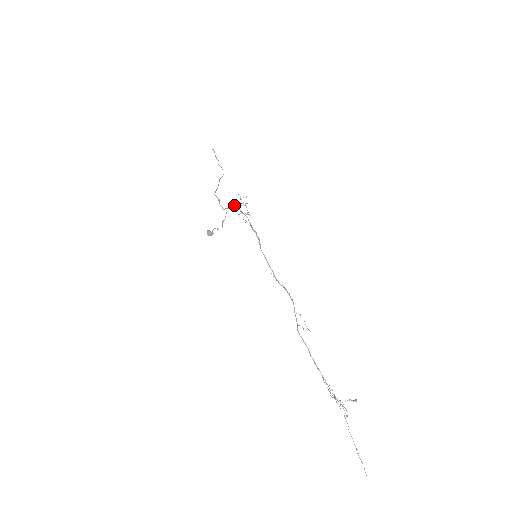
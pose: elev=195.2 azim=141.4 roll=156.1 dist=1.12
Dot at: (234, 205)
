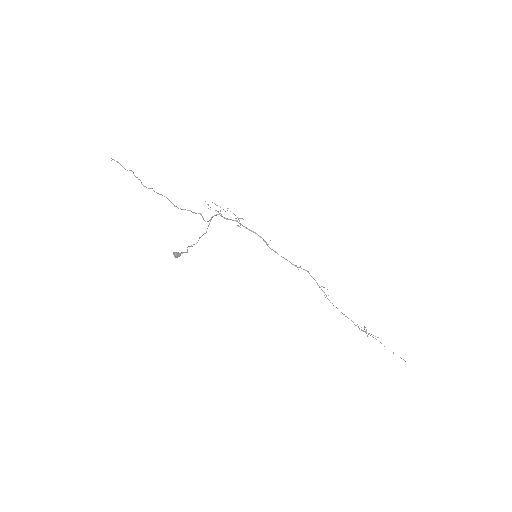
Dot at: (217, 214)
